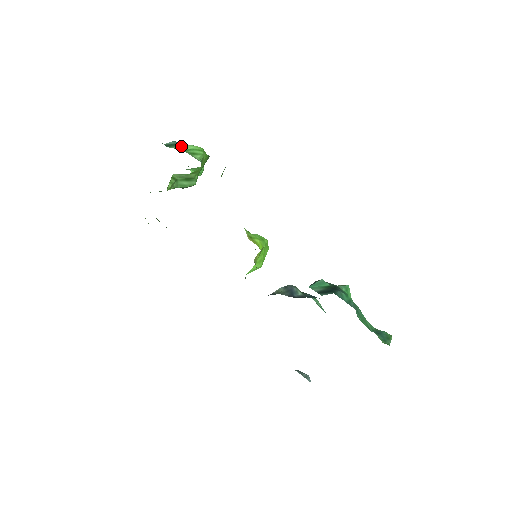
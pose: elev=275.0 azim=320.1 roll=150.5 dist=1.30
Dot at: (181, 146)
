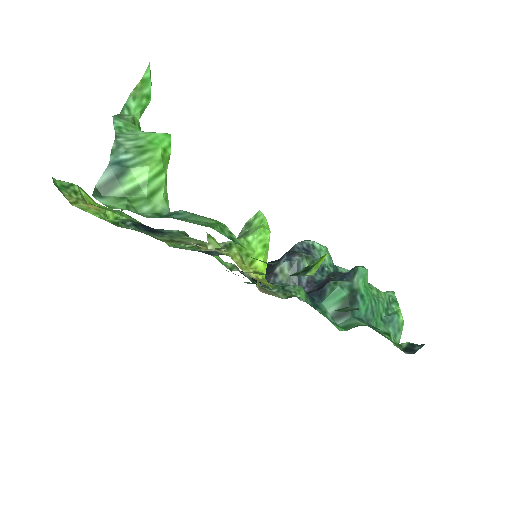
Dot at: (126, 180)
